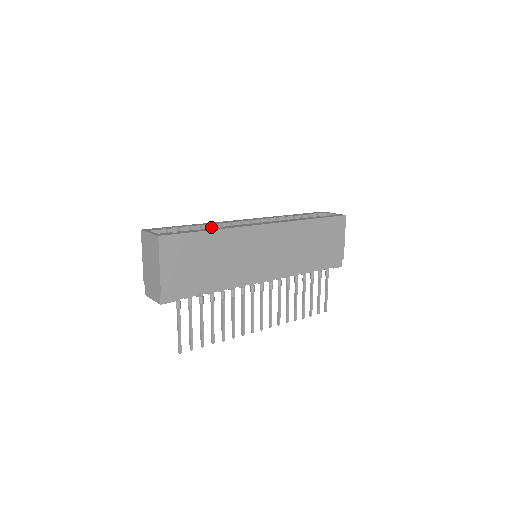
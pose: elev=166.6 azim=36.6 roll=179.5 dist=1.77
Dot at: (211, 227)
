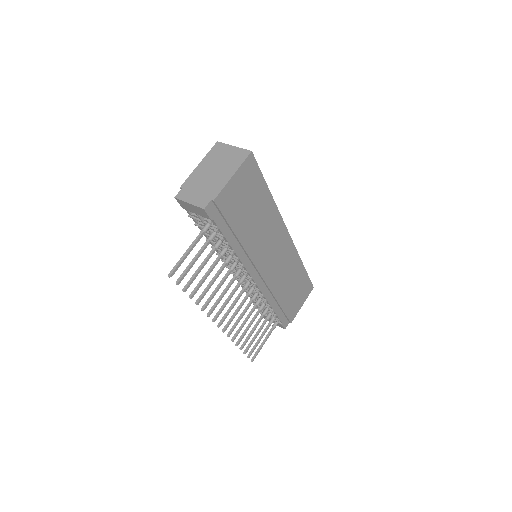
Dot at: occluded
